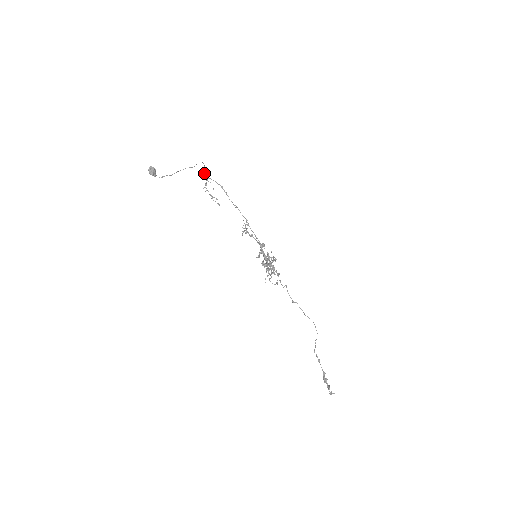
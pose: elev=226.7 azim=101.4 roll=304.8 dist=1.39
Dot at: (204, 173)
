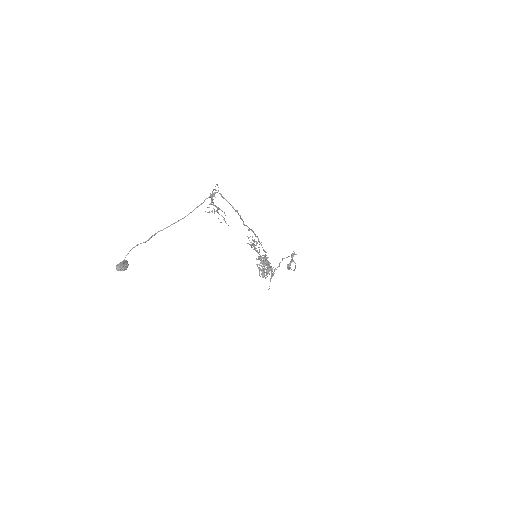
Dot at: (212, 194)
